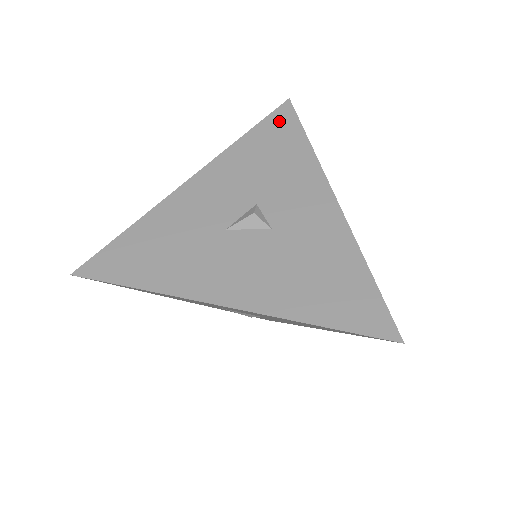
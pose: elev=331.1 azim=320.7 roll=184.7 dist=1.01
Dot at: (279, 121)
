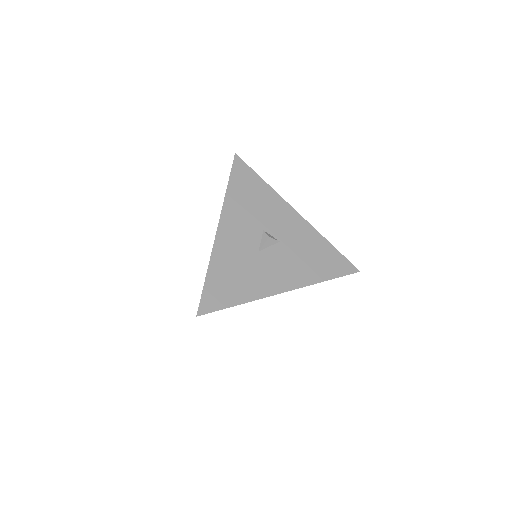
Dot at: (240, 172)
